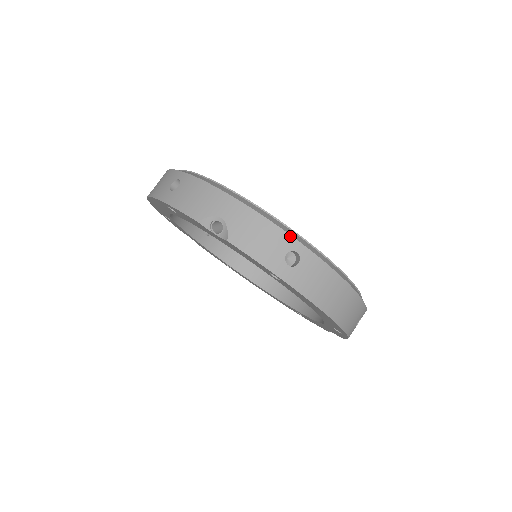
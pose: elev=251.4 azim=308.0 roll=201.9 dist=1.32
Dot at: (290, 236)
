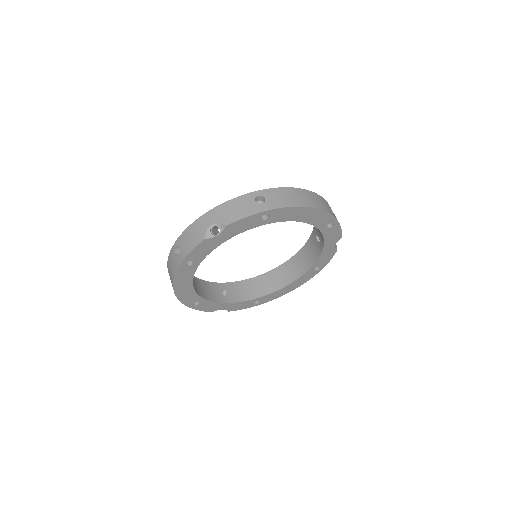
Dot at: (247, 194)
